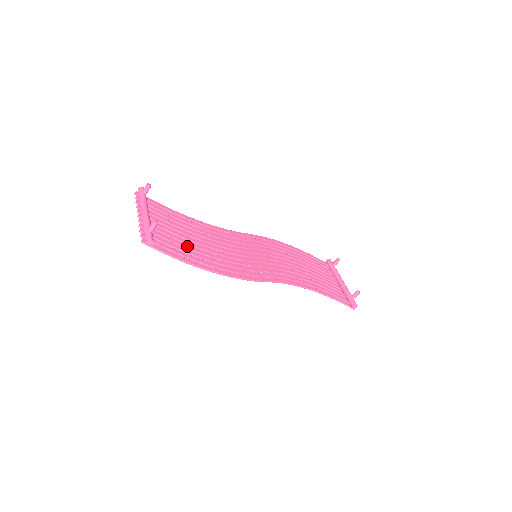
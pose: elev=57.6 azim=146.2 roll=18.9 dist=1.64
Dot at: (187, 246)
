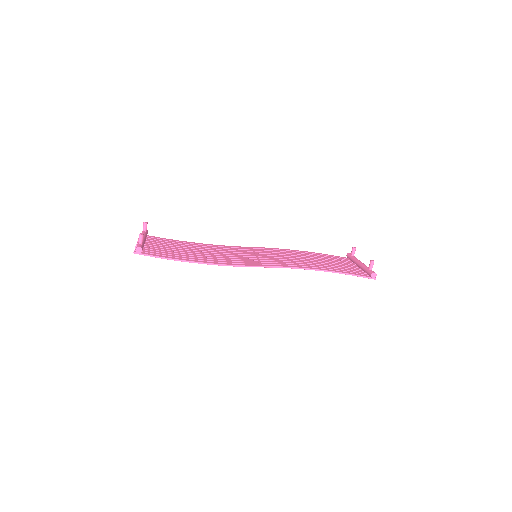
Dot at: (179, 253)
